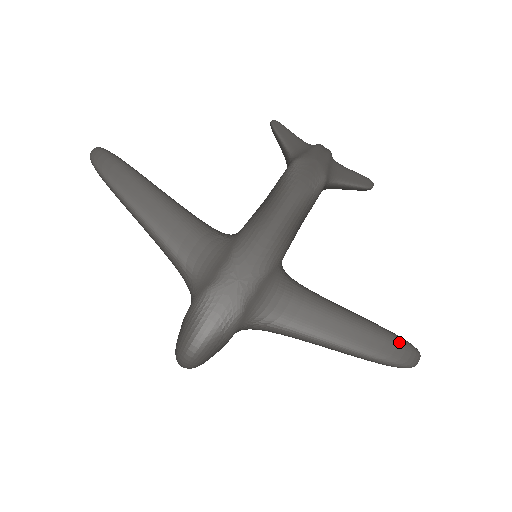
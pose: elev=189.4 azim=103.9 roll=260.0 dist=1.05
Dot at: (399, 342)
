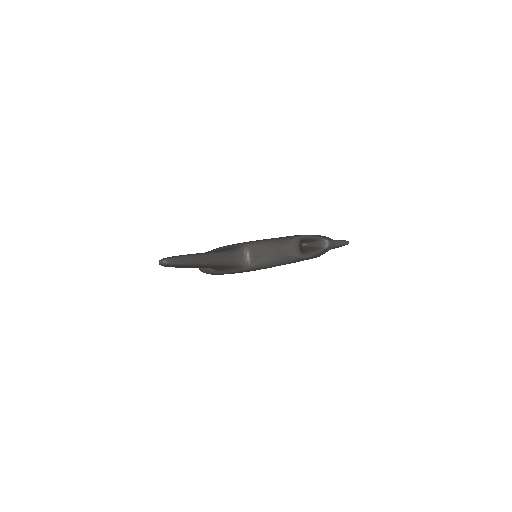
Dot at: occluded
